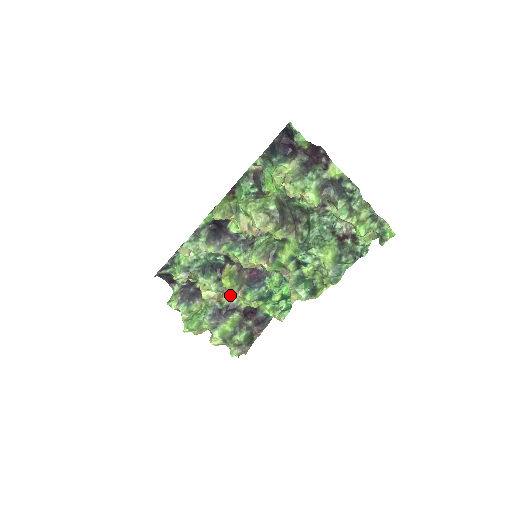
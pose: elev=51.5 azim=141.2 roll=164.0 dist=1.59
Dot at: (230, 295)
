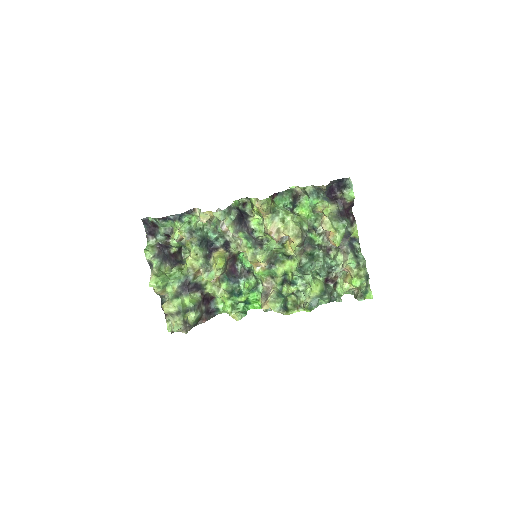
Dot at: (212, 275)
